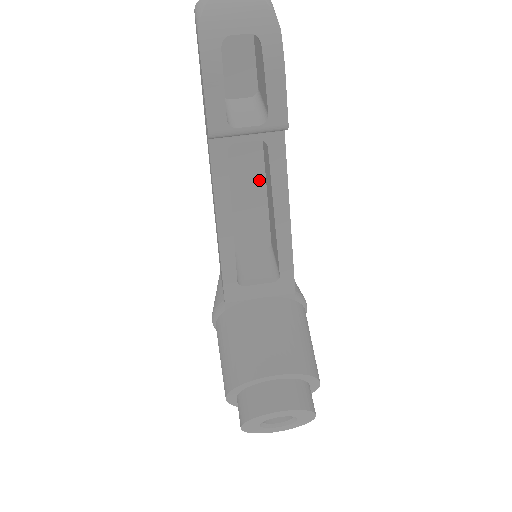
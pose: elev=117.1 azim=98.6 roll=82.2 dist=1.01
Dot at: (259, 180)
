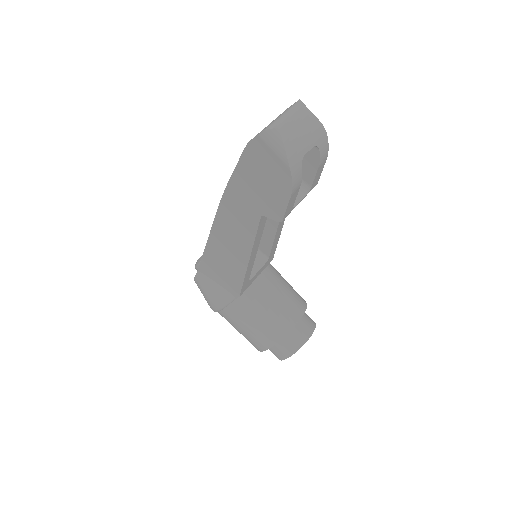
Dot at: occluded
